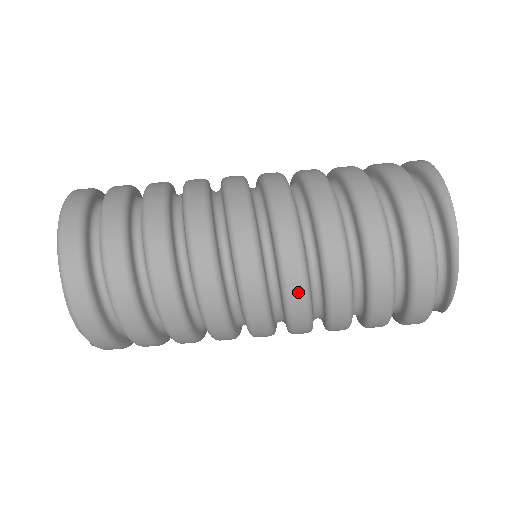
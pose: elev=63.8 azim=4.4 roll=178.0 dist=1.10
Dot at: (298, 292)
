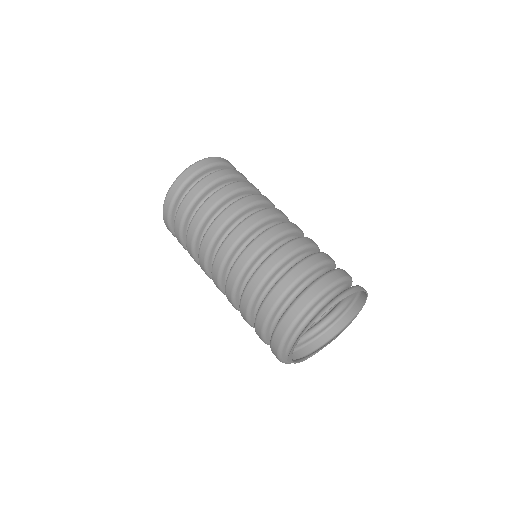
Dot at: (236, 273)
